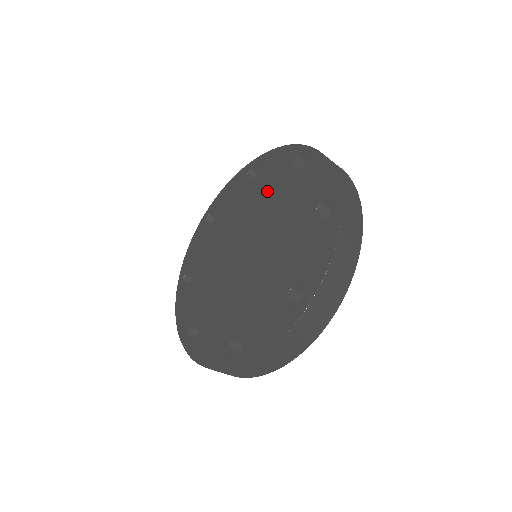
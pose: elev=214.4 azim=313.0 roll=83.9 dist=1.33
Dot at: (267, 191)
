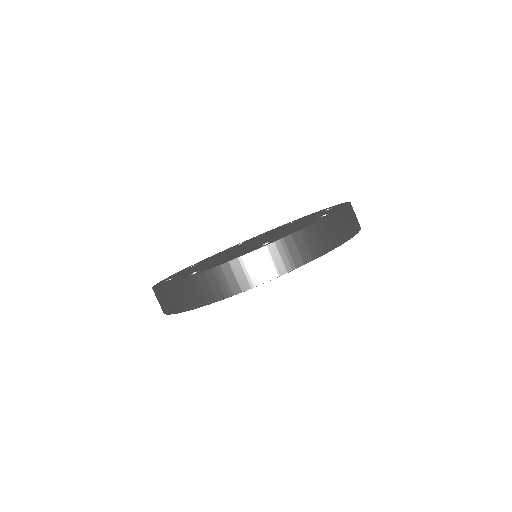
Dot at: (263, 235)
